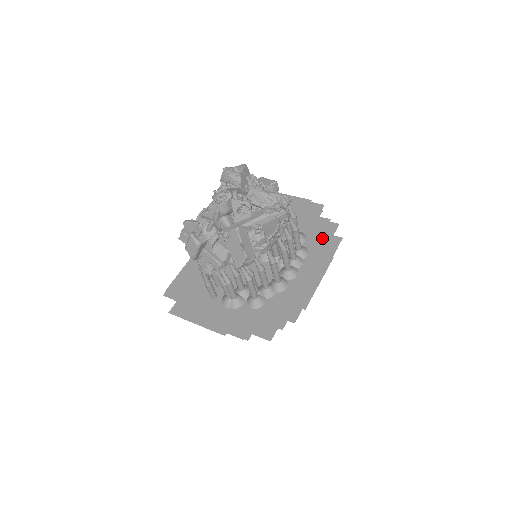
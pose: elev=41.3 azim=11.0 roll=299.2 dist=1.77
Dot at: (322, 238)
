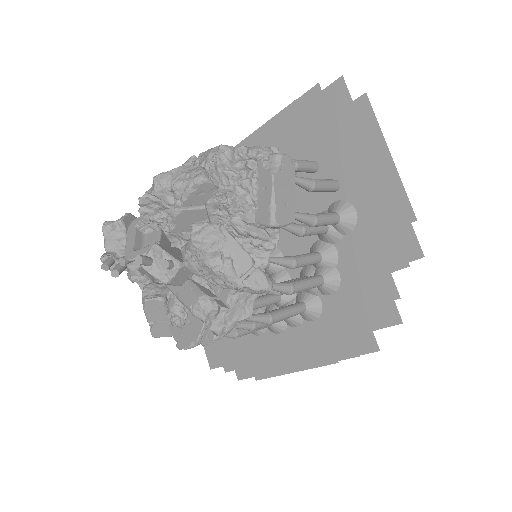
Dot at: (354, 317)
